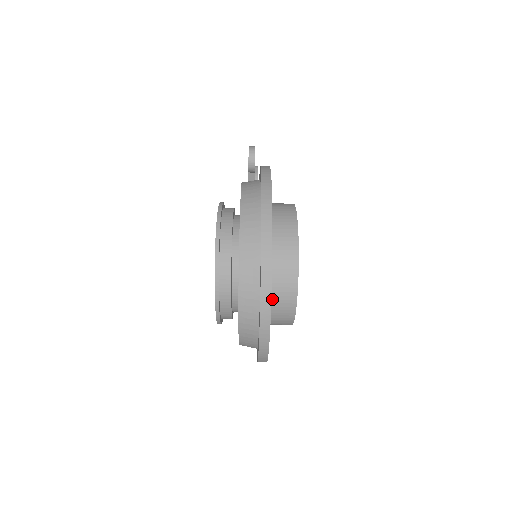
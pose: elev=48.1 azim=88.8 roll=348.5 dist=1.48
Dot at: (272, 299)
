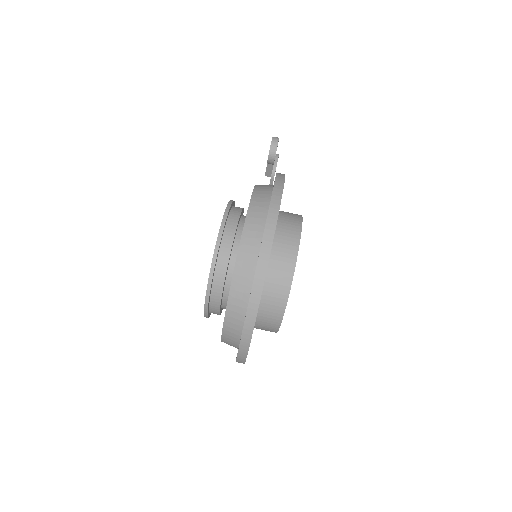
Dot at: (258, 315)
